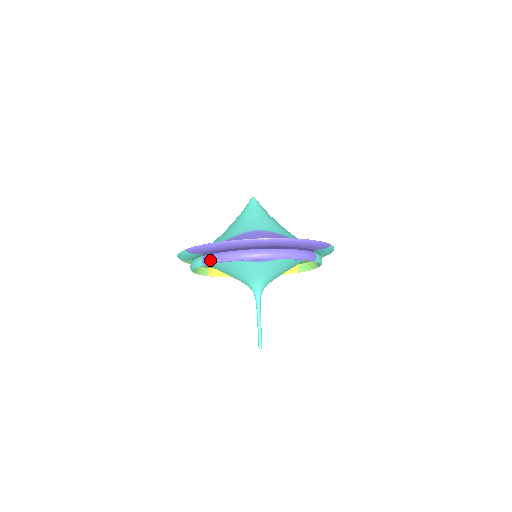
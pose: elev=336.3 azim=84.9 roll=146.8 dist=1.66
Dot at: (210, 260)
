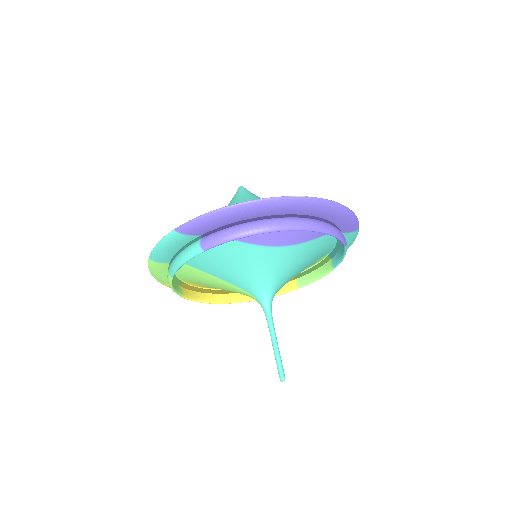
Dot at: (216, 239)
